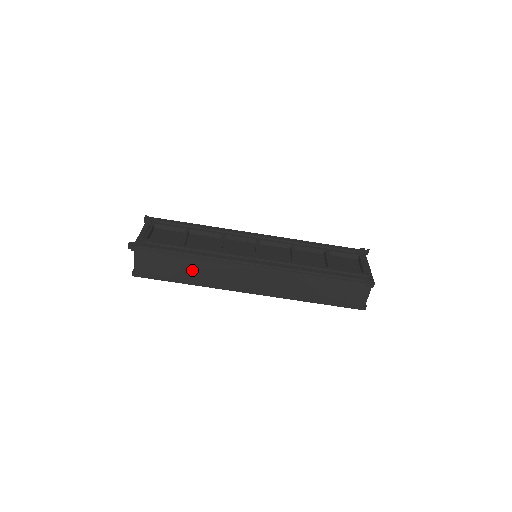
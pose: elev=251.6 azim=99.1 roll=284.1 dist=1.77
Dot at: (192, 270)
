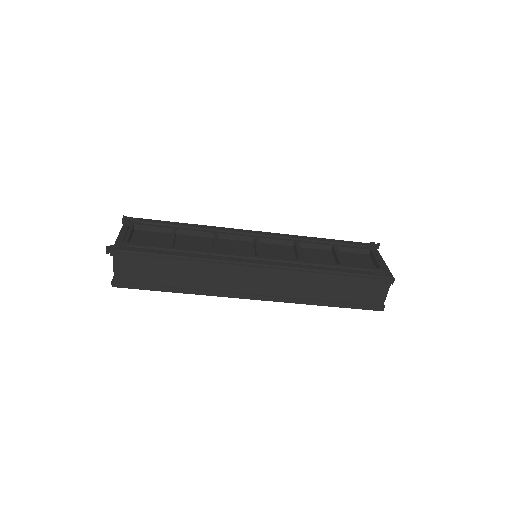
Dot at: (184, 276)
